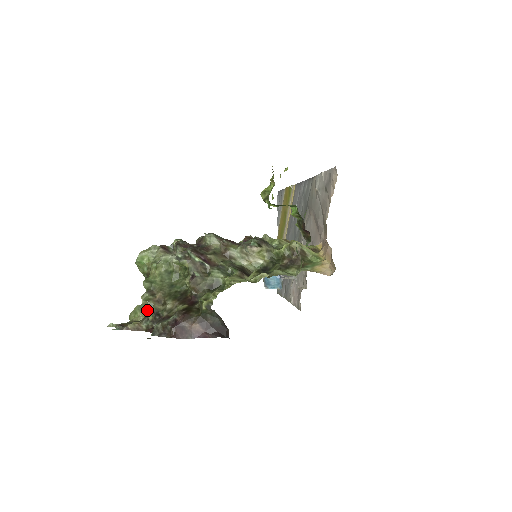
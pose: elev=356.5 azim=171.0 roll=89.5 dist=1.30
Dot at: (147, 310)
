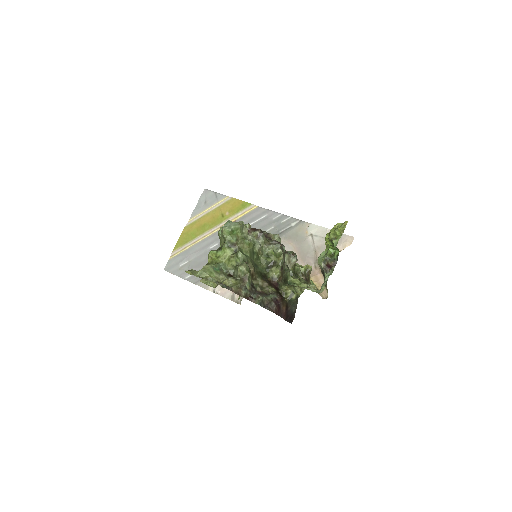
Dot at: (245, 279)
